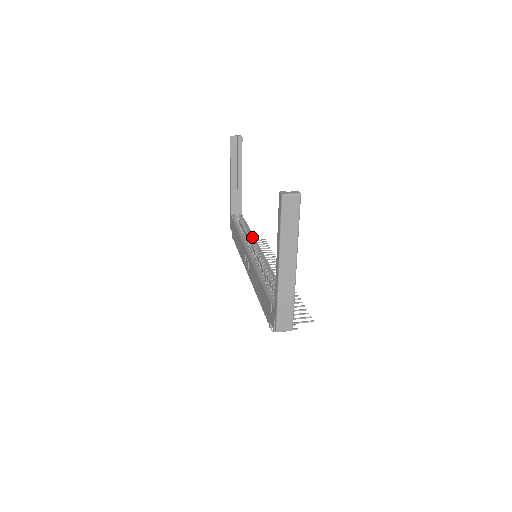
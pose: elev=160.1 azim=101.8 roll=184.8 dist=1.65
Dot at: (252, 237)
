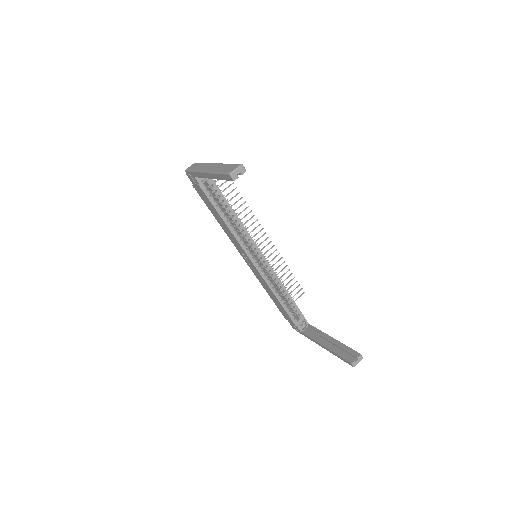
Dot at: (242, 228)
